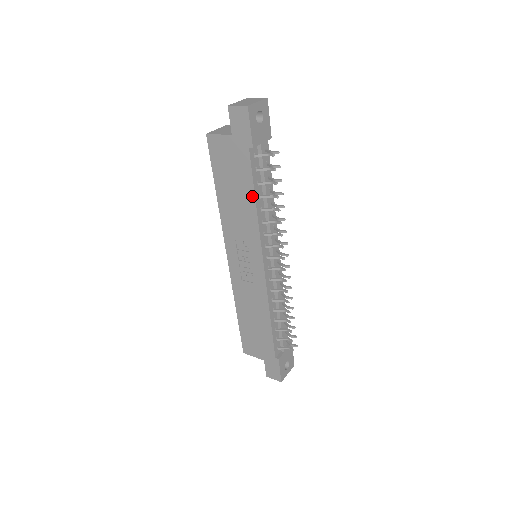
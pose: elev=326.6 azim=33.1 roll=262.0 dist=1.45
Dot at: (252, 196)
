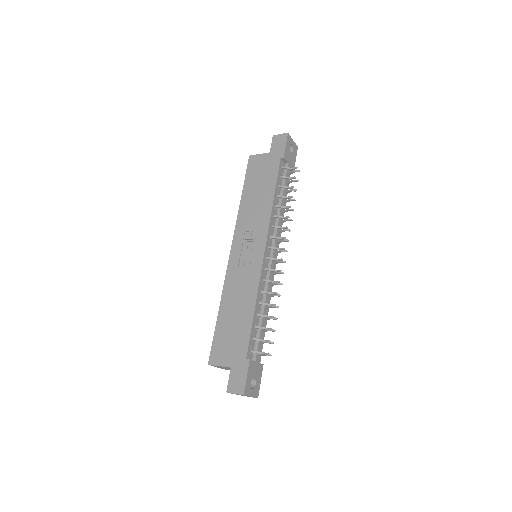
Dot at: (272, 191)
